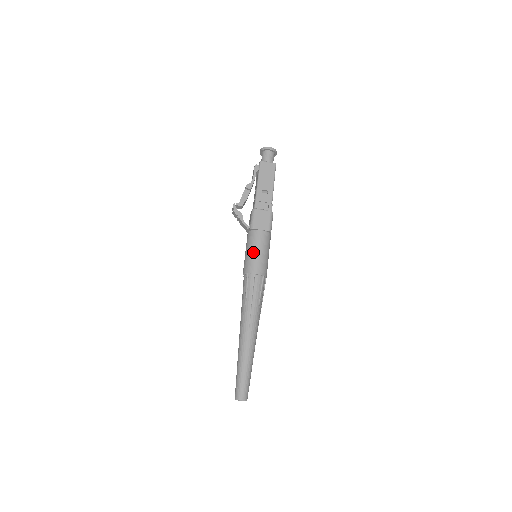
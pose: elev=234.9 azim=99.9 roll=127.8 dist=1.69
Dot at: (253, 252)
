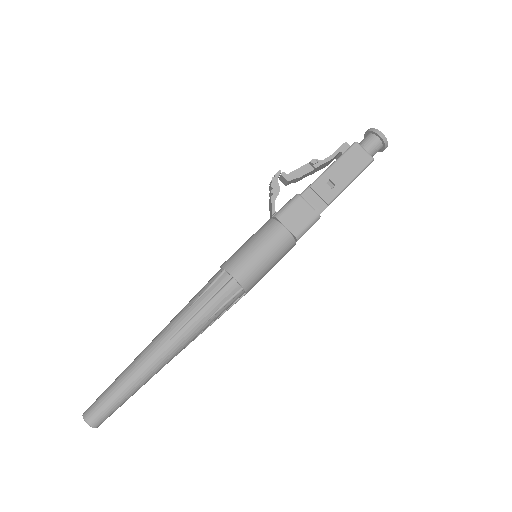
Dot at: (253, 248)
